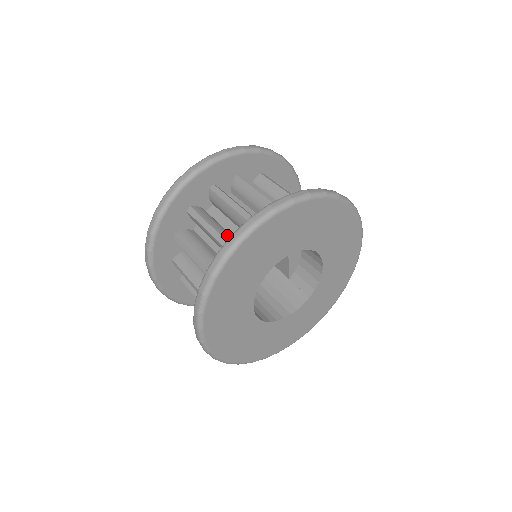
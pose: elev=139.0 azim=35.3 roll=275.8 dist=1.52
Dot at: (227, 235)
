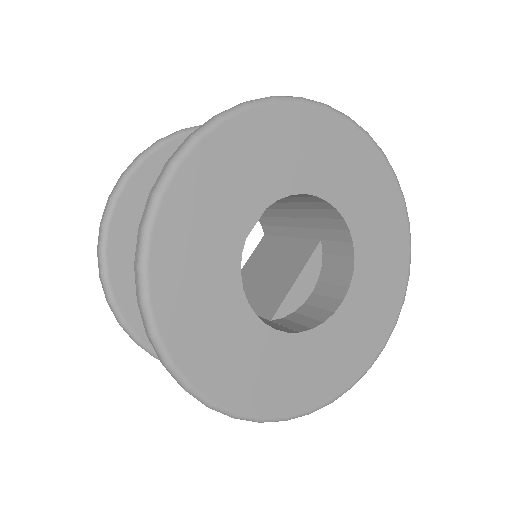
Dot at: occluded
